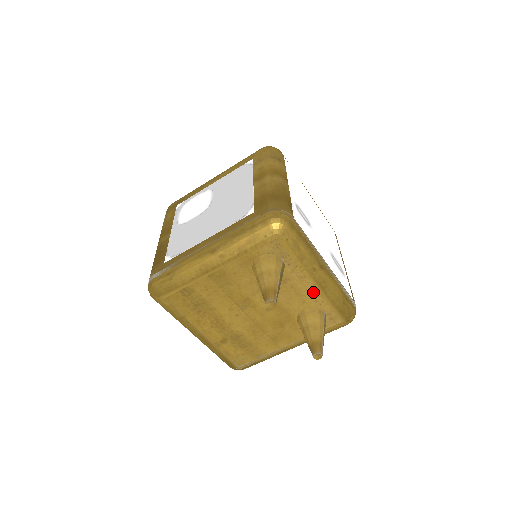
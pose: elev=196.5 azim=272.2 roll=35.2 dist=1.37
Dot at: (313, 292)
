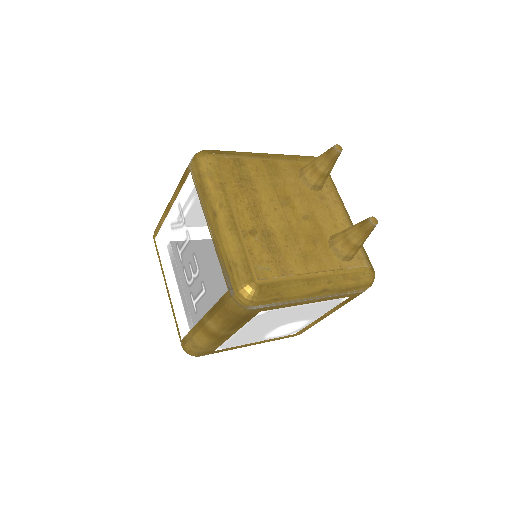
Dot at: (343, 221)
